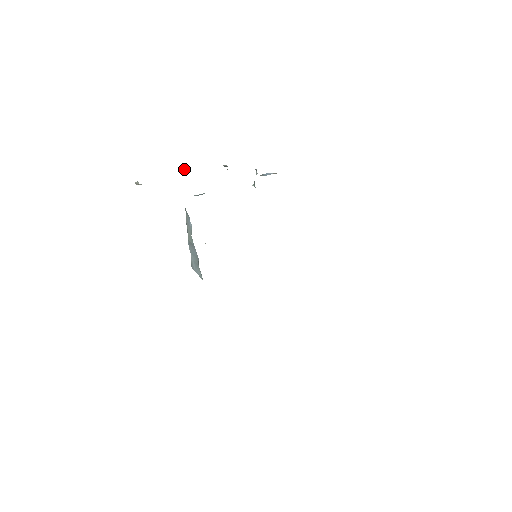
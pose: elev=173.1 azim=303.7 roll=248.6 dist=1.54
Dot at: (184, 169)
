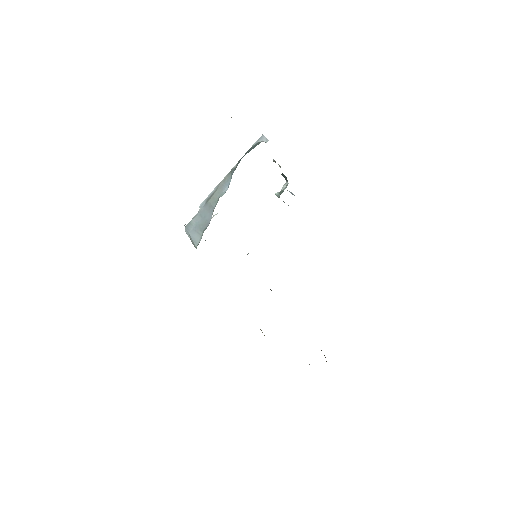
Dot at: (265, 138)
